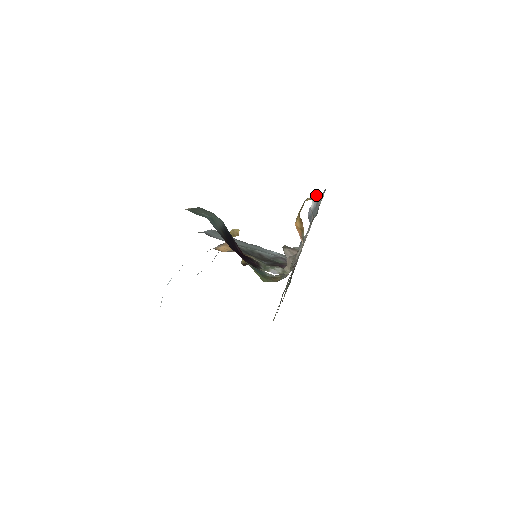
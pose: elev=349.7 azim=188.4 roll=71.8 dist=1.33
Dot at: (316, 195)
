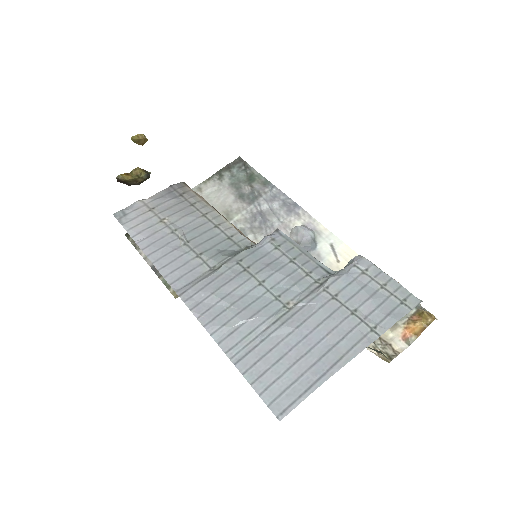
Dot at: occluded
